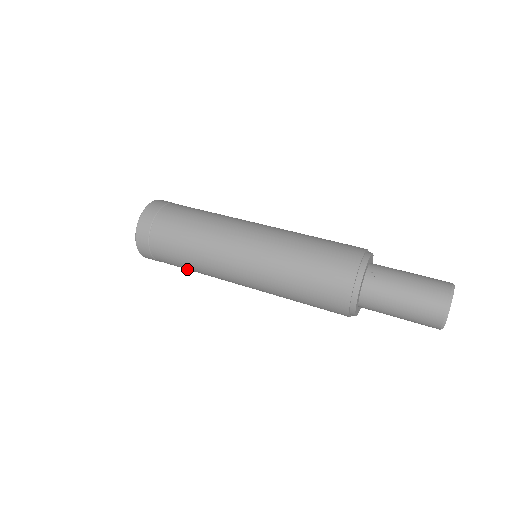
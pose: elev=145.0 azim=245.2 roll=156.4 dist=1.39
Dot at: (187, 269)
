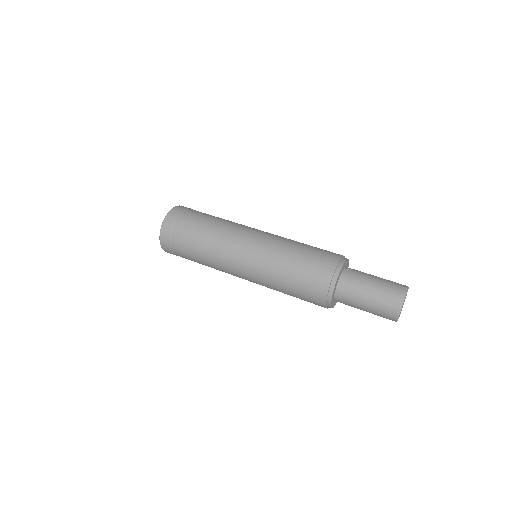
Dot at: (196, 257)
